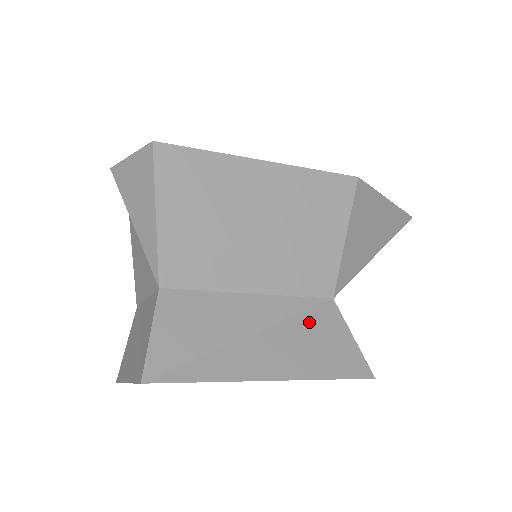
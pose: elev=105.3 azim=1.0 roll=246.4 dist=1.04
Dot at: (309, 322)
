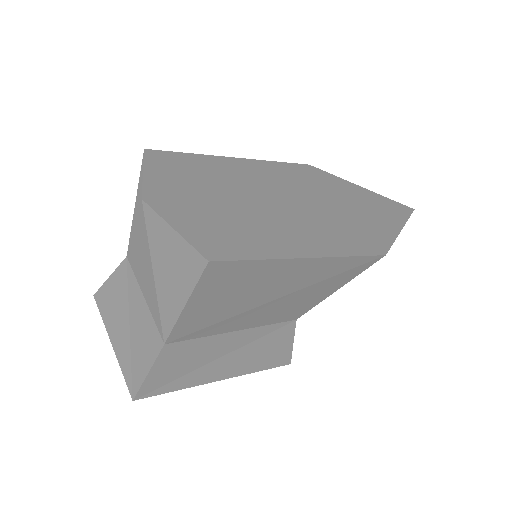
Dot at: (269, 340)
